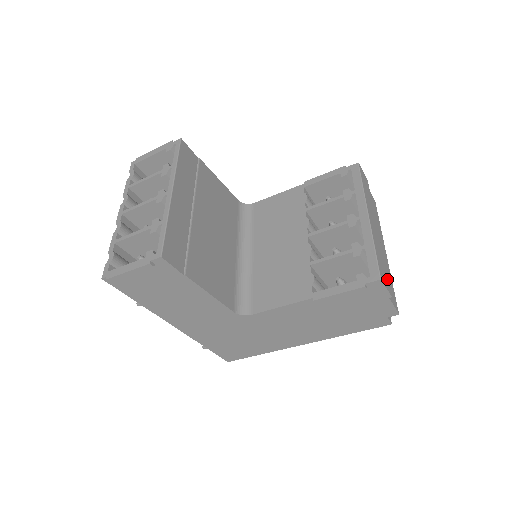
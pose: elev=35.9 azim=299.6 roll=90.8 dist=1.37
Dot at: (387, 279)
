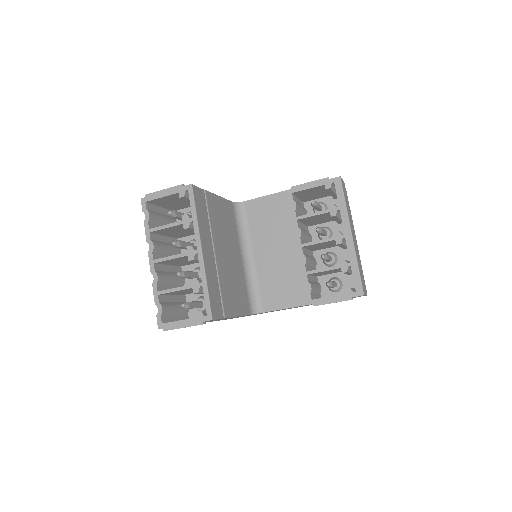
Dot at: occluded
